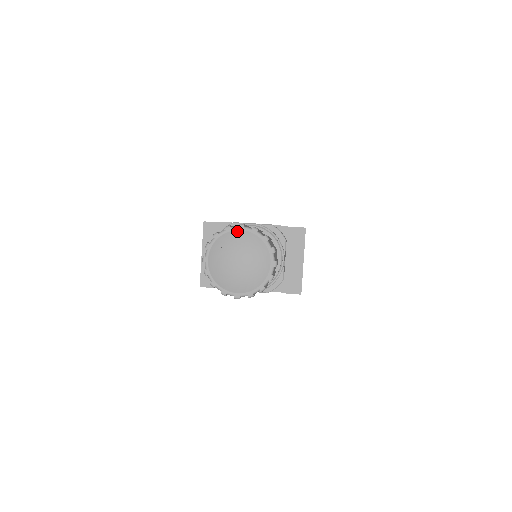
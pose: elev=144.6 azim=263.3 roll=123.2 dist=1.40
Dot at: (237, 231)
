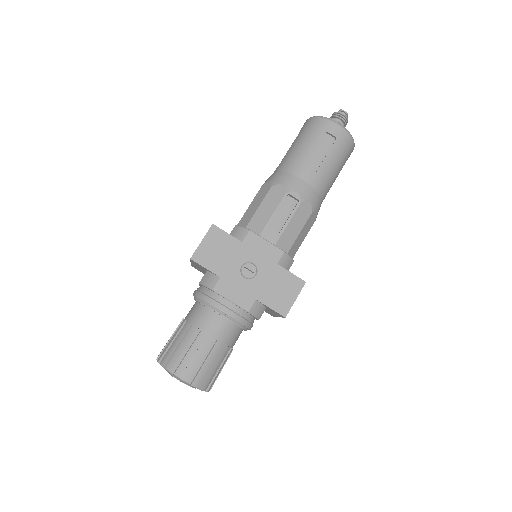
Dot at: (178, 378)
